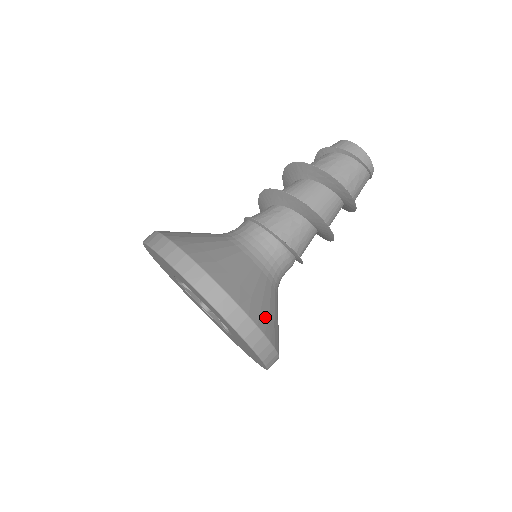
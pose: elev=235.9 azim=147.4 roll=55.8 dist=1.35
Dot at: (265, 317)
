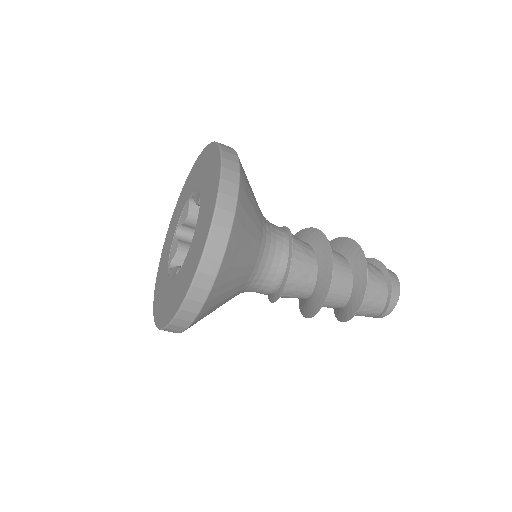
Dot at: (214, 303)
